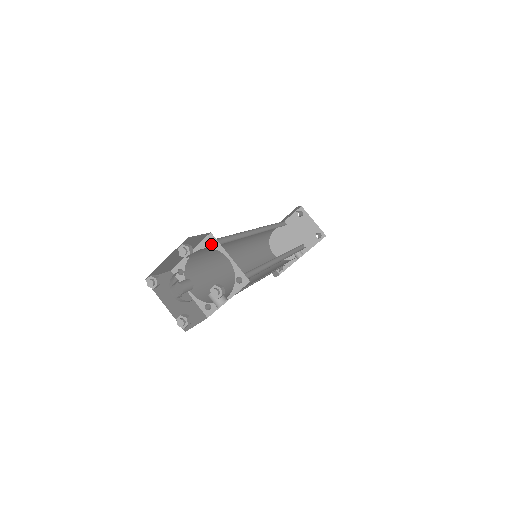
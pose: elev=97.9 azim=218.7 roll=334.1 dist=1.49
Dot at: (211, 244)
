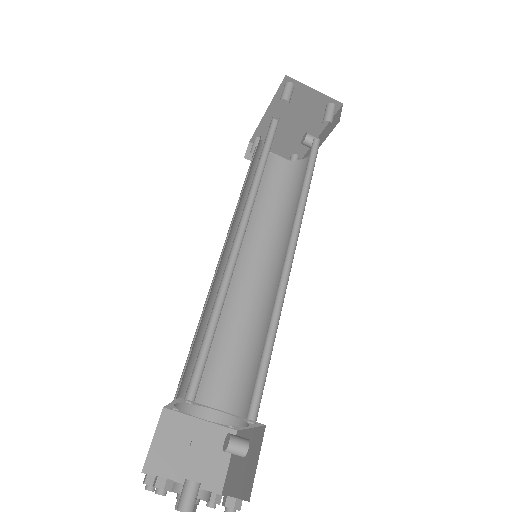
Dot at: (189, 390)
